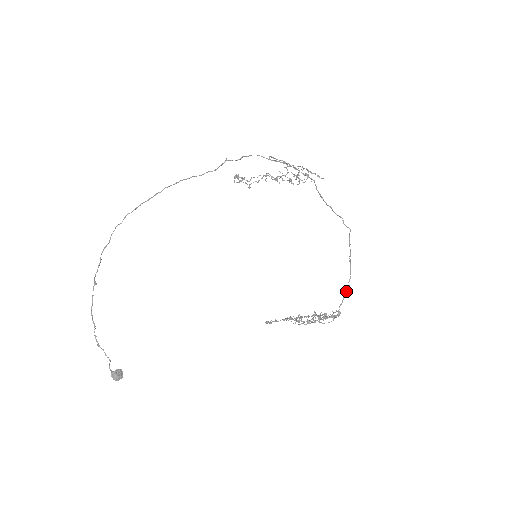
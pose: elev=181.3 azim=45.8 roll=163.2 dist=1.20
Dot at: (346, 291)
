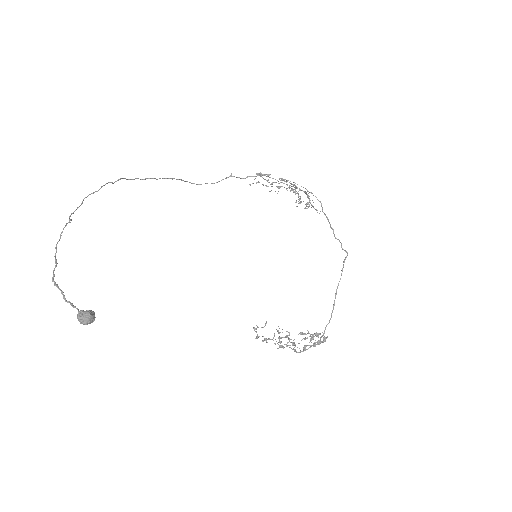
Dot at: (329, 321)
